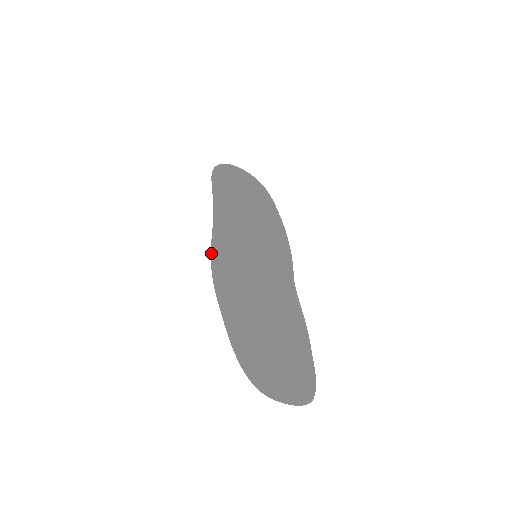
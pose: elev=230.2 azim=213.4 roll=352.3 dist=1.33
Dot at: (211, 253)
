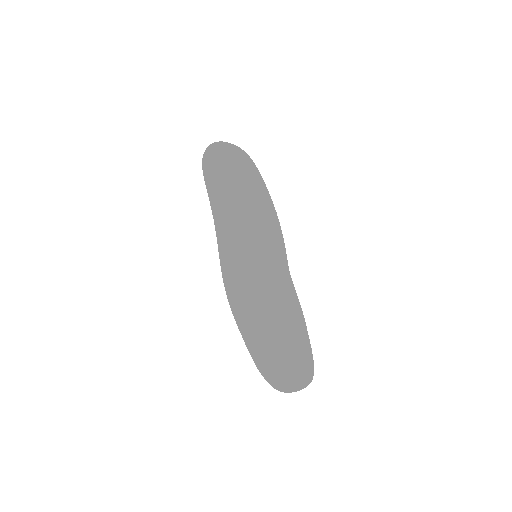
Dot at: (222, 275)
